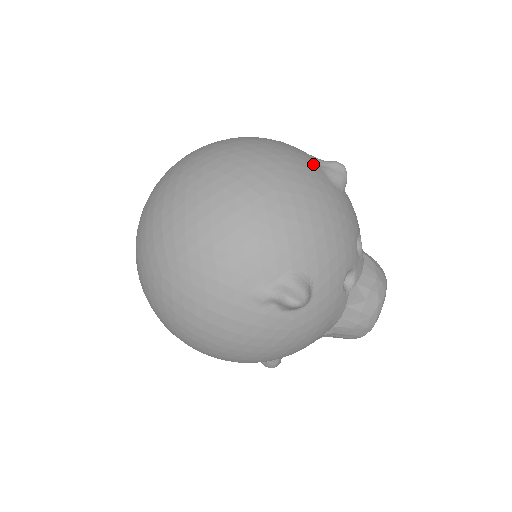
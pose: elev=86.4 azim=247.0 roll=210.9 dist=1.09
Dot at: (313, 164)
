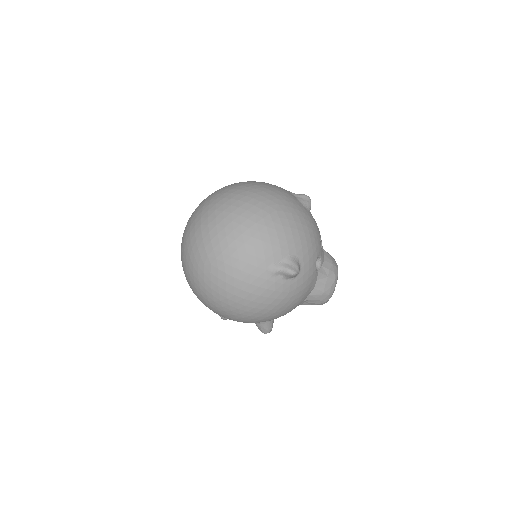
Dot at: (292, 196)
